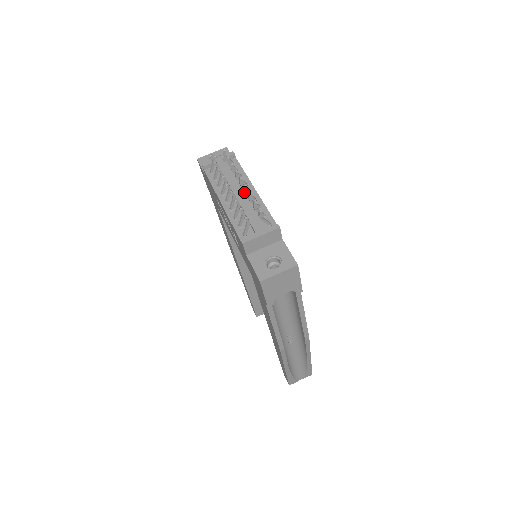
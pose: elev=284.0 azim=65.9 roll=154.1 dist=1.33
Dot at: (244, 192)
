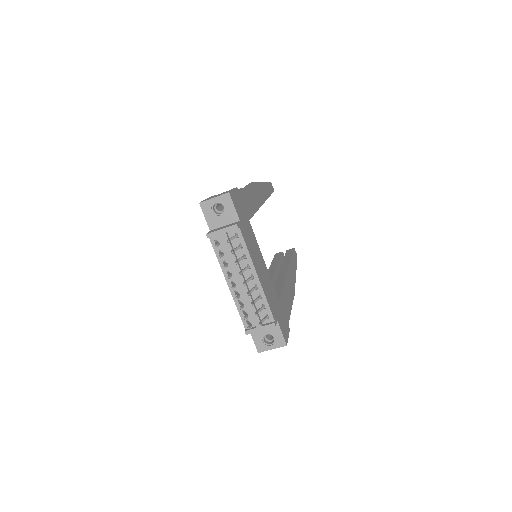
Dot at: (247, 276)
